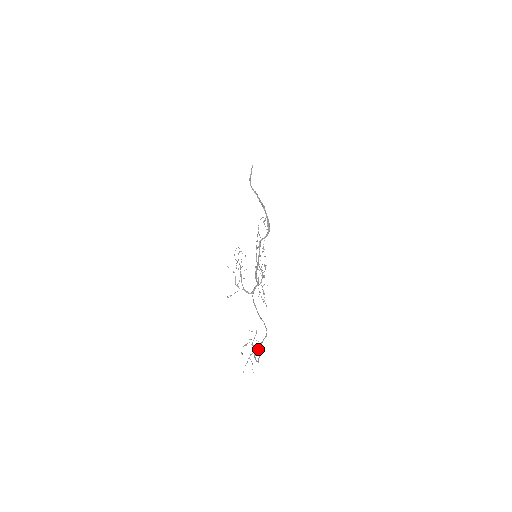
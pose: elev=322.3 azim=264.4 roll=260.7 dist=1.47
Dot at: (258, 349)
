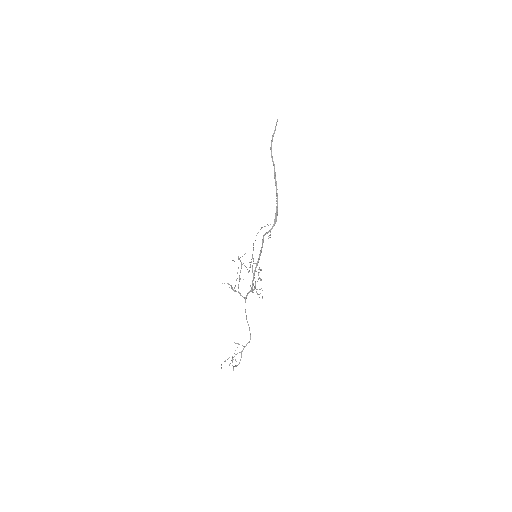
Dot at: (241, 352)
